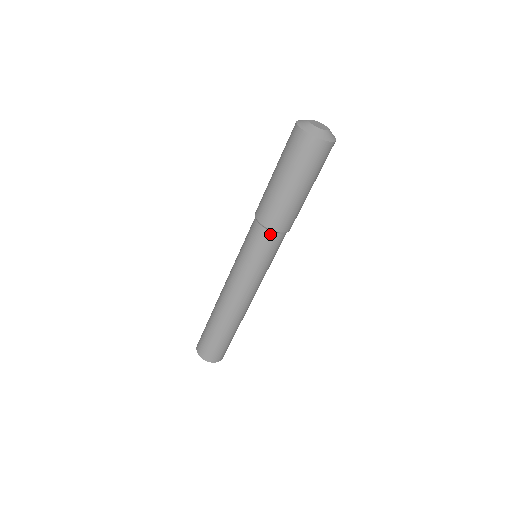
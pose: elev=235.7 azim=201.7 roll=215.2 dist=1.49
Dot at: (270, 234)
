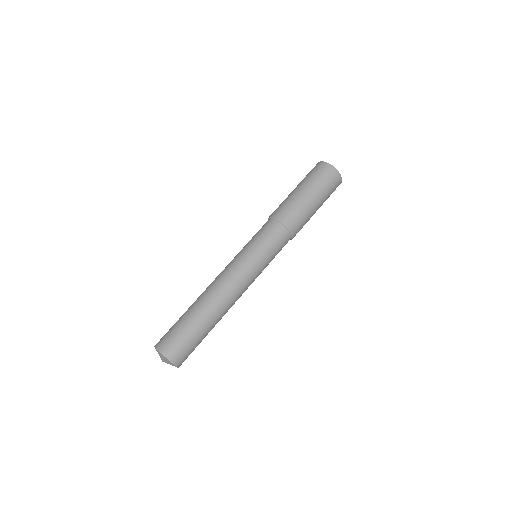
Dot at: (283, 231)
